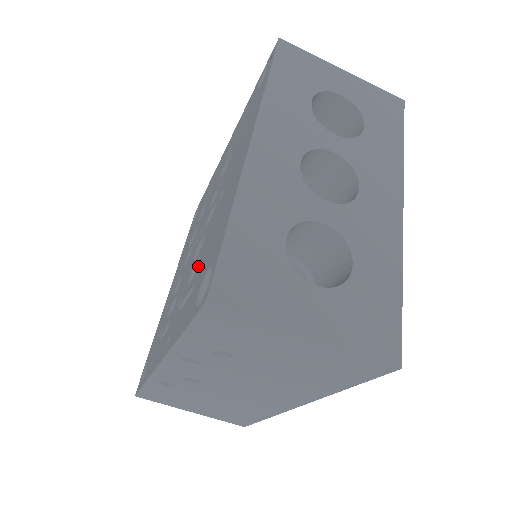
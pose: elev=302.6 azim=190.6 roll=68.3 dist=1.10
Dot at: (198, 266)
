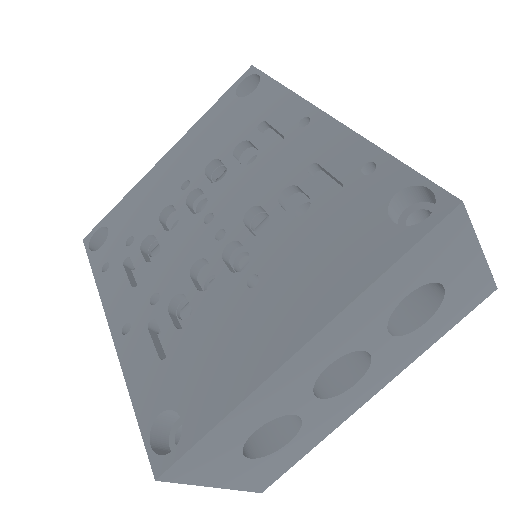
Dot at: (183, 333)
